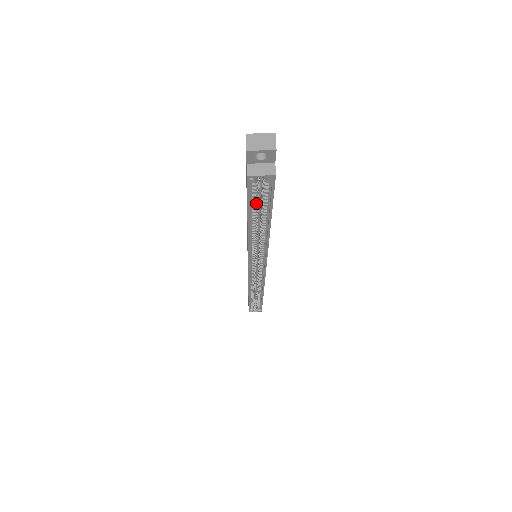
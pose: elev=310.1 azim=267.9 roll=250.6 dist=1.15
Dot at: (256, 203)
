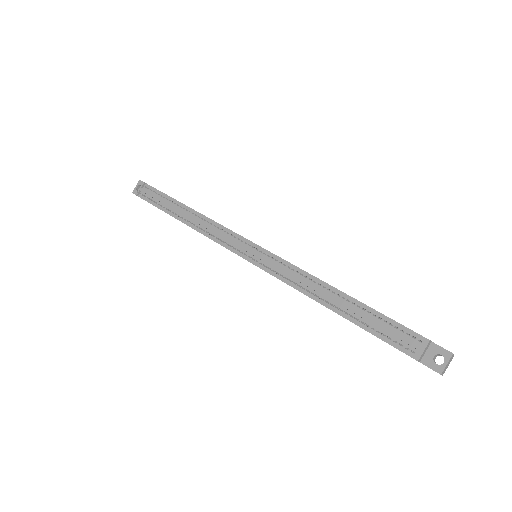
Dot at: occluded
